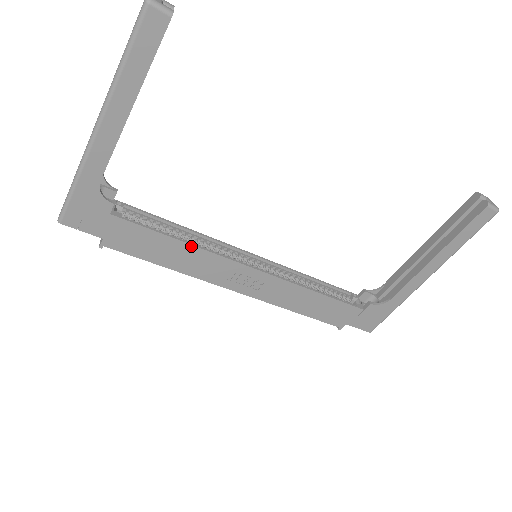
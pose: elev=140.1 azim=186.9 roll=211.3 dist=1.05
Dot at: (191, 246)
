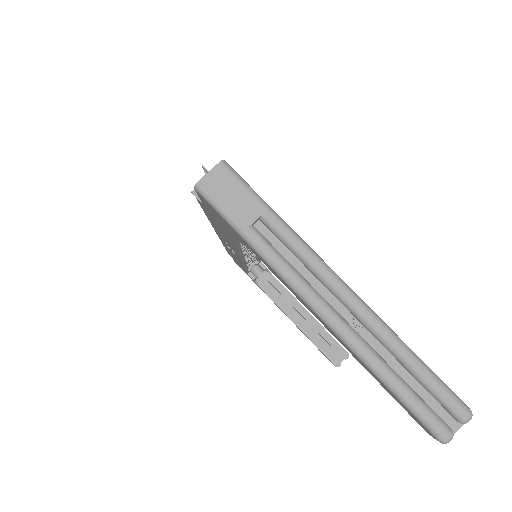
Dot at: occluded
